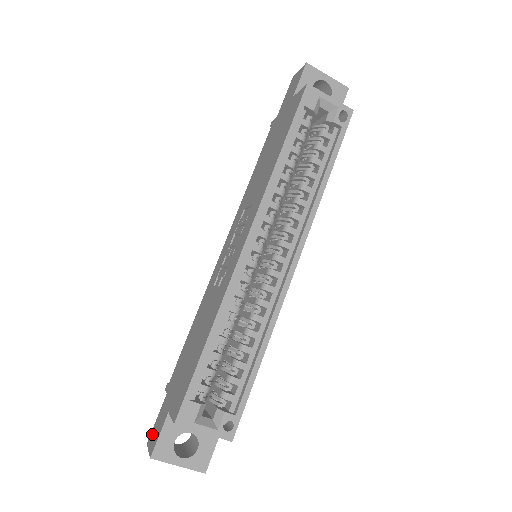
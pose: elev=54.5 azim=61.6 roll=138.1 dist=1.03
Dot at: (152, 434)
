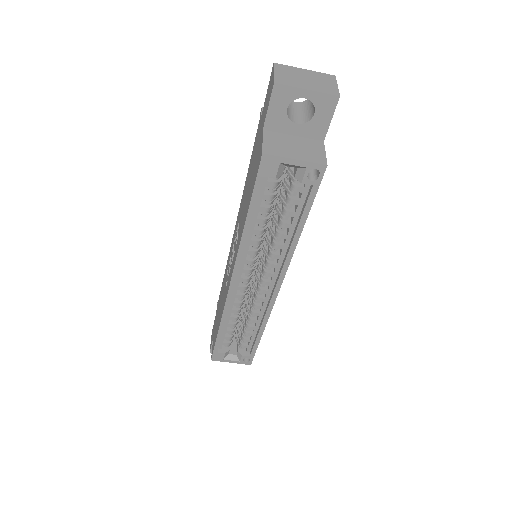
Dot at: (212, 332)
